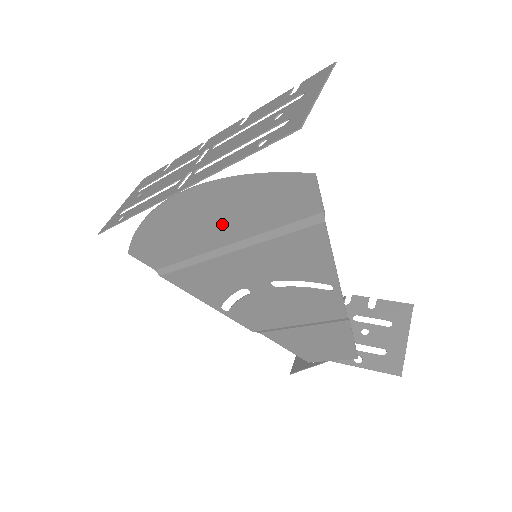
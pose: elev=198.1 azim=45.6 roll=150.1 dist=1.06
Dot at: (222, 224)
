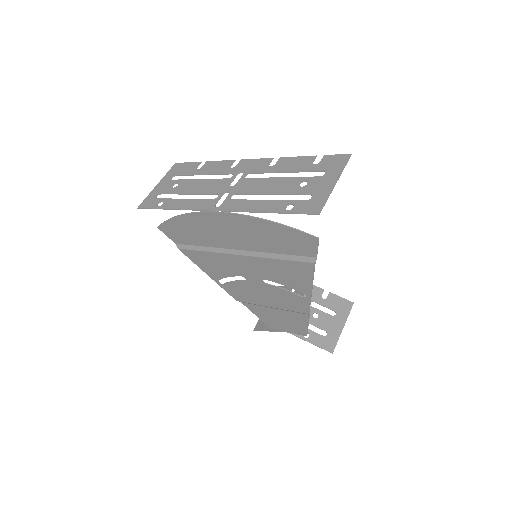
Dot at: (242, 238)
